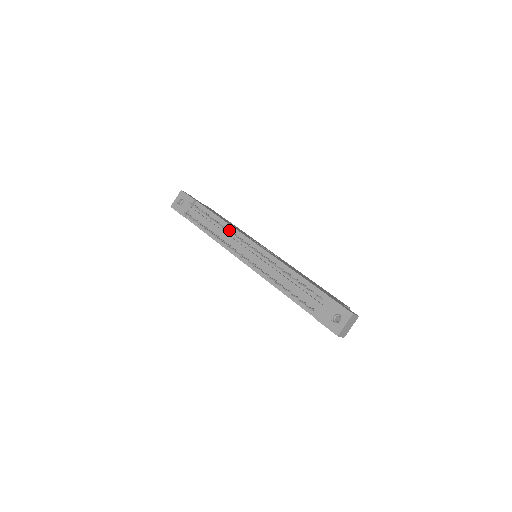
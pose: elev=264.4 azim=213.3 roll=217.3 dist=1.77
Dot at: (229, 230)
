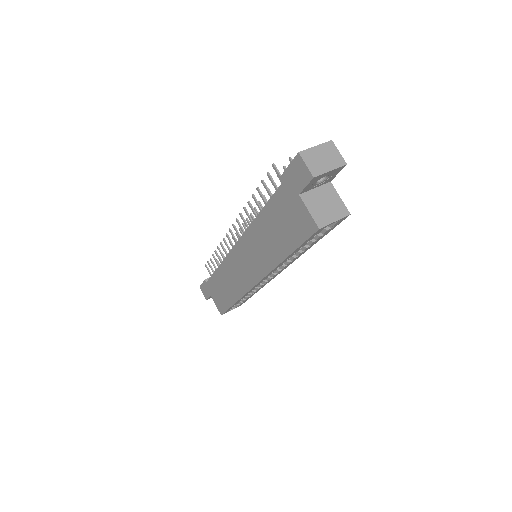
Dot at: occluded
